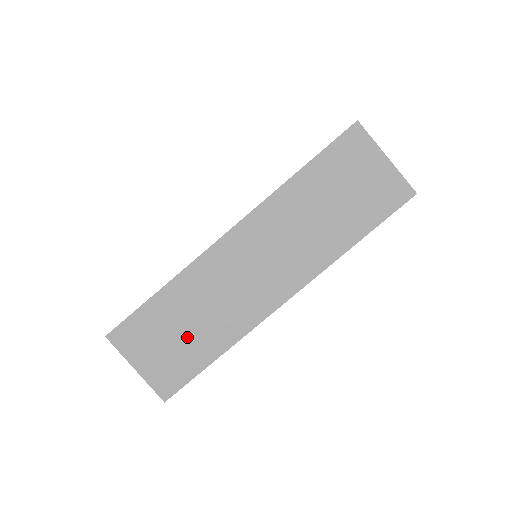
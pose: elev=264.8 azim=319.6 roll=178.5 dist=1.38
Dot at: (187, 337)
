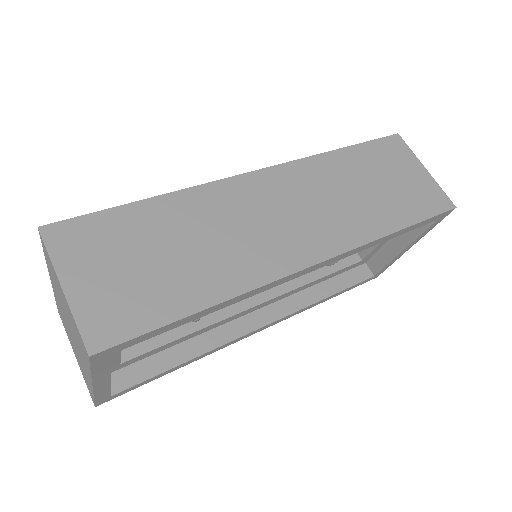
Dot at: (167, 266)
